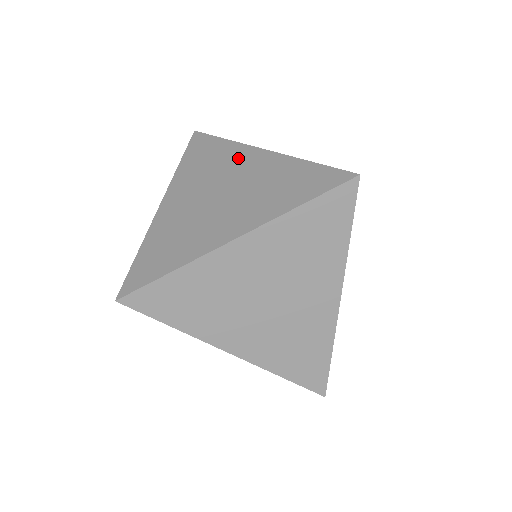
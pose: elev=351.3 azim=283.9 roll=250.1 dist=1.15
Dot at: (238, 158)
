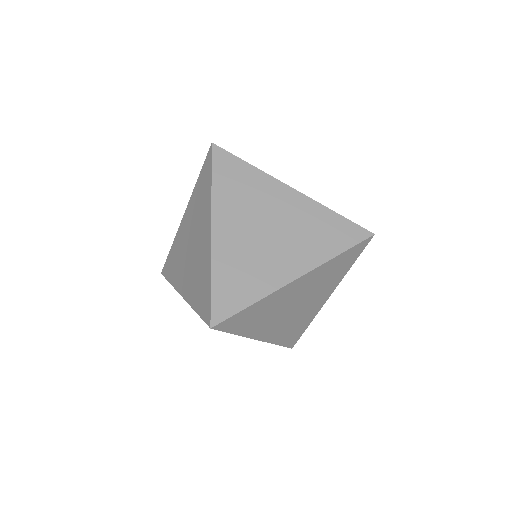
Dot at: (273, 193)
